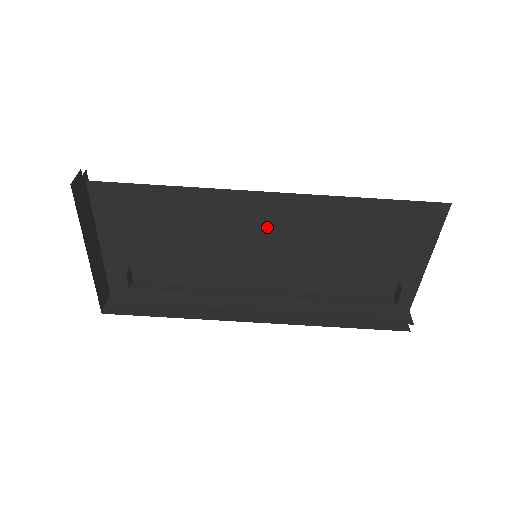
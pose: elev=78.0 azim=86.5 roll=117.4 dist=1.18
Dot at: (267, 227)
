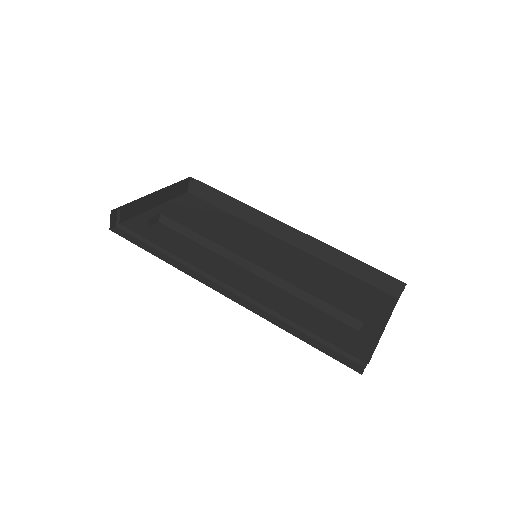
Dot at: (272, 253)
